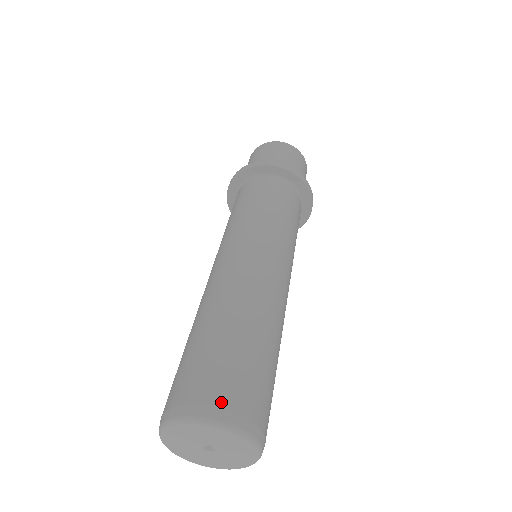
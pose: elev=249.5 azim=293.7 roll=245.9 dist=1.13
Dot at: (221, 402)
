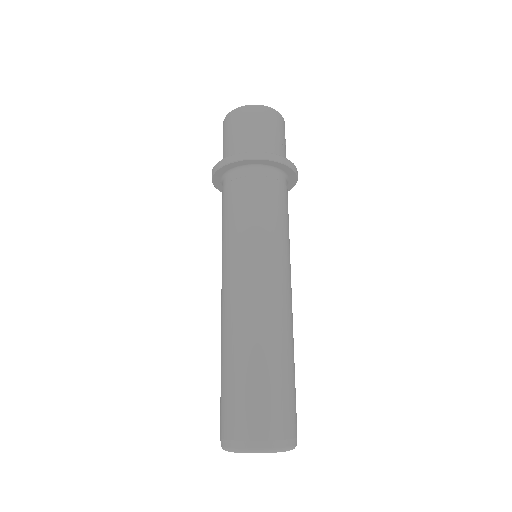
Dot at: (240, 435)
